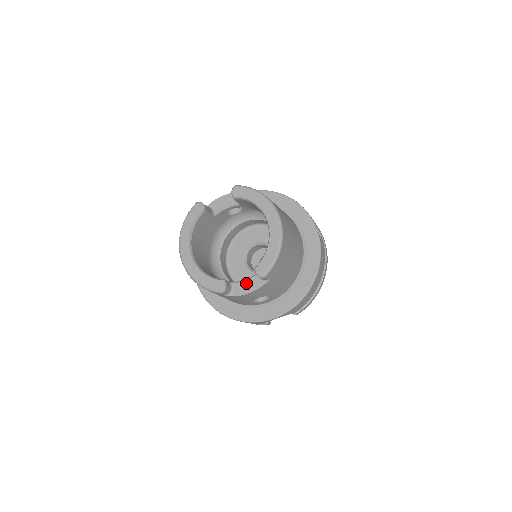
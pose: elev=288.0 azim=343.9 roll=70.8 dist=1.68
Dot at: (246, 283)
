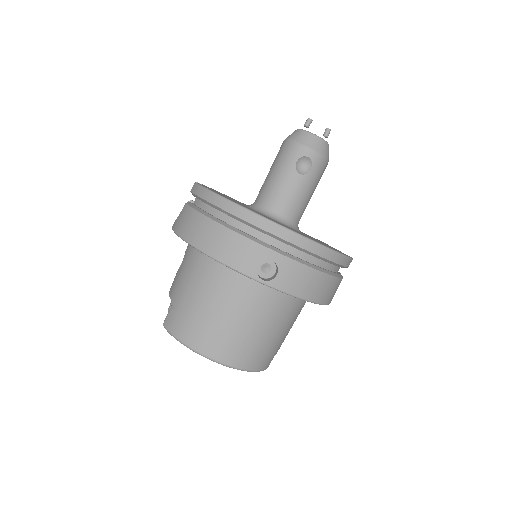
Dot at: occluded
